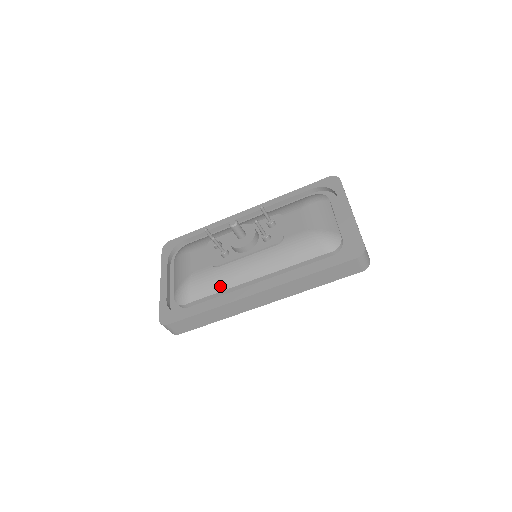
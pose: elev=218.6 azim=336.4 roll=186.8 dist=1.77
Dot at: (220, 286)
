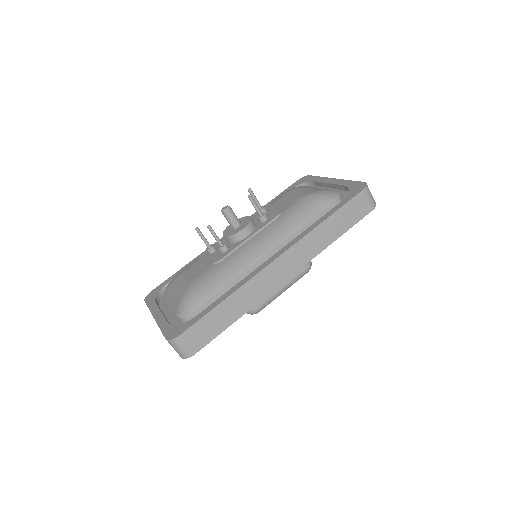
Dot at: (230, 275)
